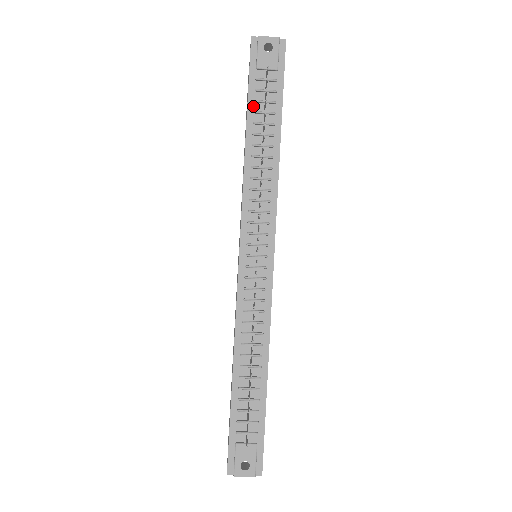
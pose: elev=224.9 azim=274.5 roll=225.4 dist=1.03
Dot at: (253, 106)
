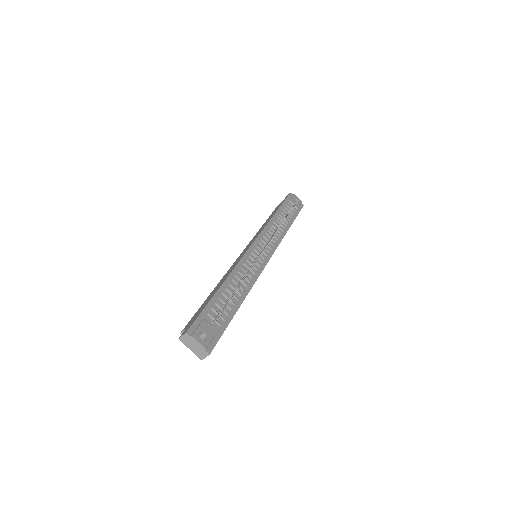
Dot at: (283, 208)
